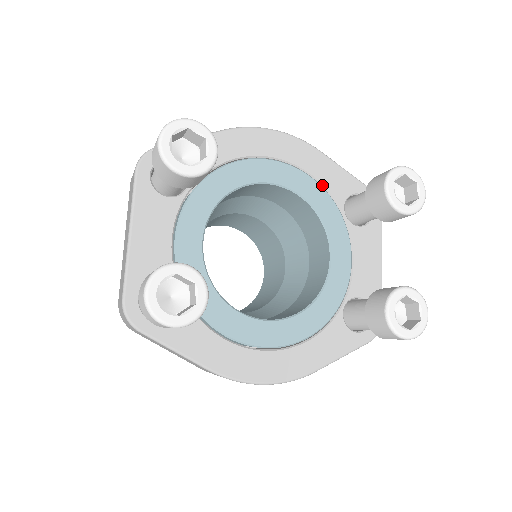
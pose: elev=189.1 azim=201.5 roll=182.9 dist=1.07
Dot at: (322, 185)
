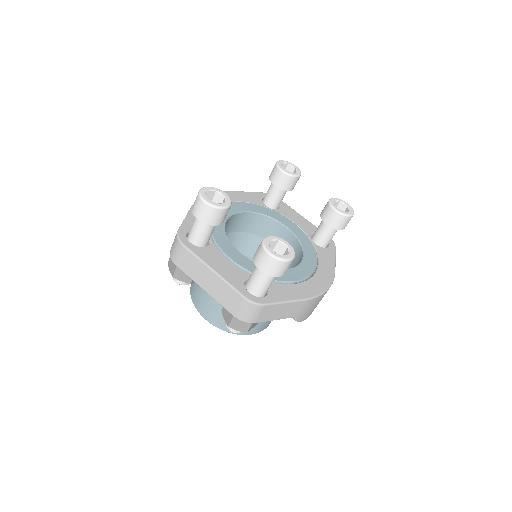
Dot at: (248, 203)
